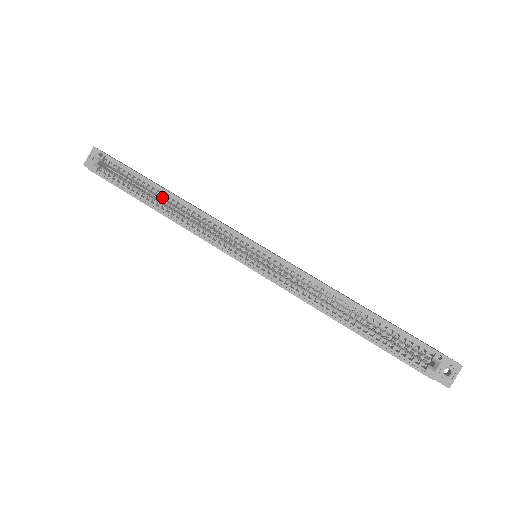
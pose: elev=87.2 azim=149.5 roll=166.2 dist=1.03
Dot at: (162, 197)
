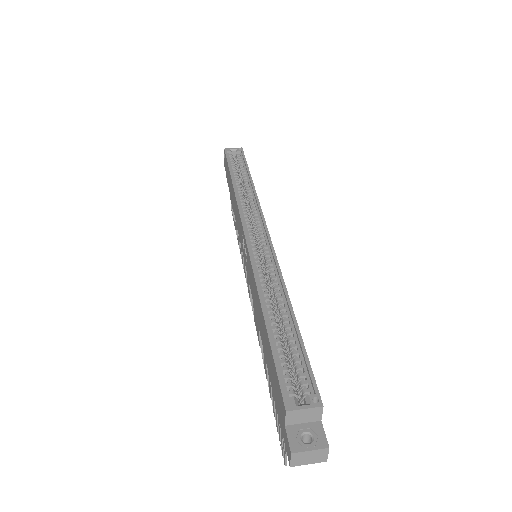
Dot at: (244, 182)
